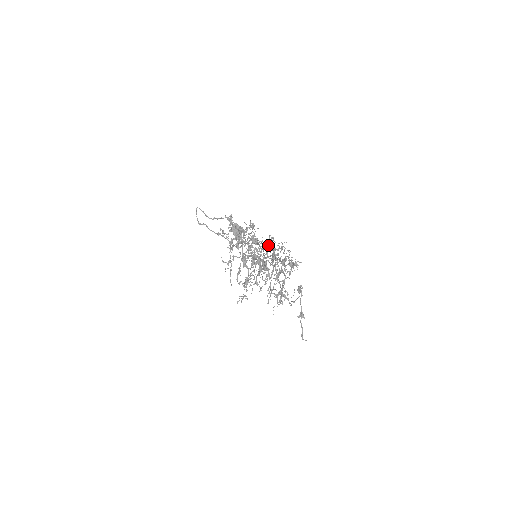
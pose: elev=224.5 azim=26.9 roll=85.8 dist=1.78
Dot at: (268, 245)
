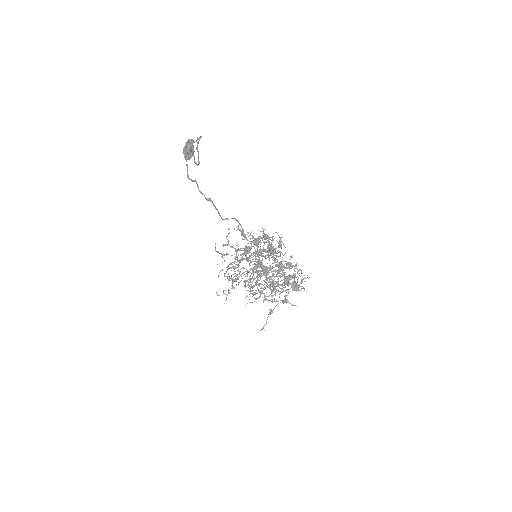
Dot at: (294, 278)
